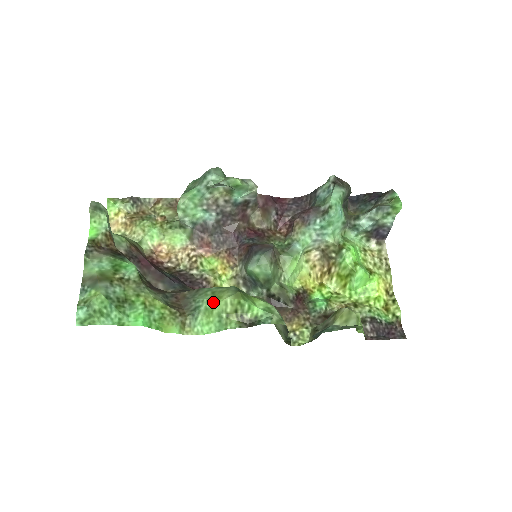
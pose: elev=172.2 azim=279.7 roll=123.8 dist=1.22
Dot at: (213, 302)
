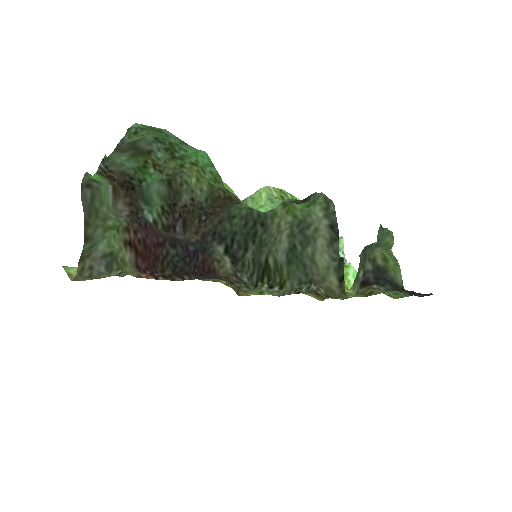
Dot at: (256, 191)
